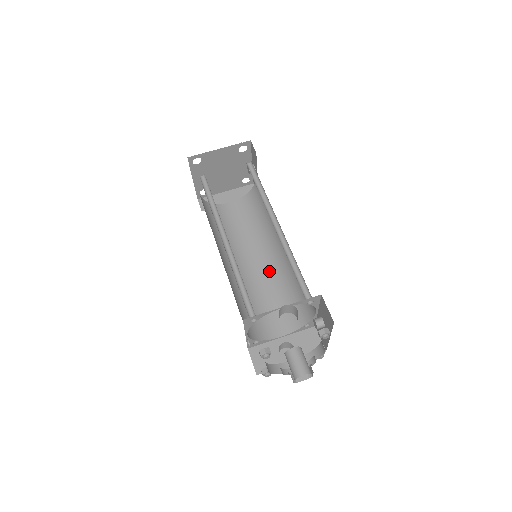
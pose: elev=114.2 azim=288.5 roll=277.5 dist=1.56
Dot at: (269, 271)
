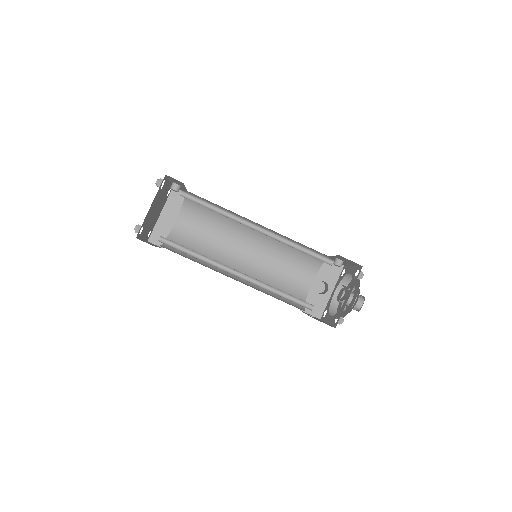
Dot at: (261, 249)
